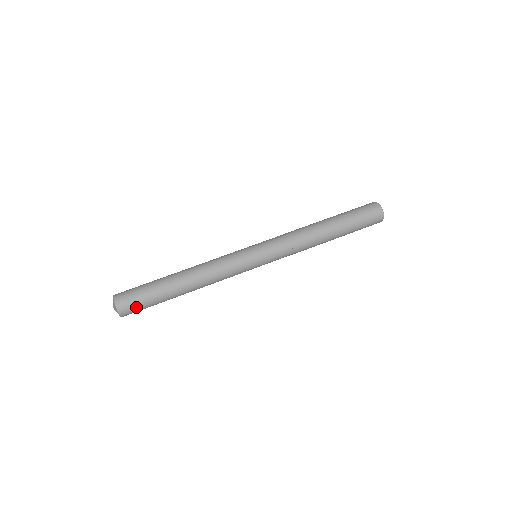
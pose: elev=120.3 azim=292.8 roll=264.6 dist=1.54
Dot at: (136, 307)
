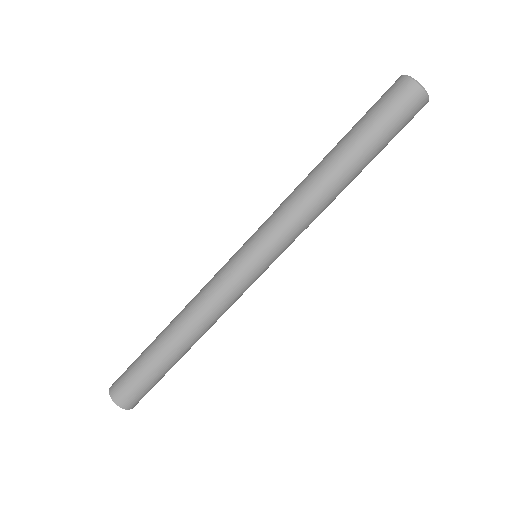
Dot at: (135, 391)
